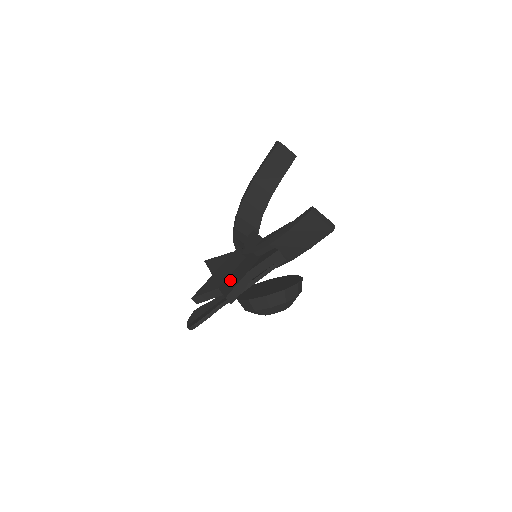
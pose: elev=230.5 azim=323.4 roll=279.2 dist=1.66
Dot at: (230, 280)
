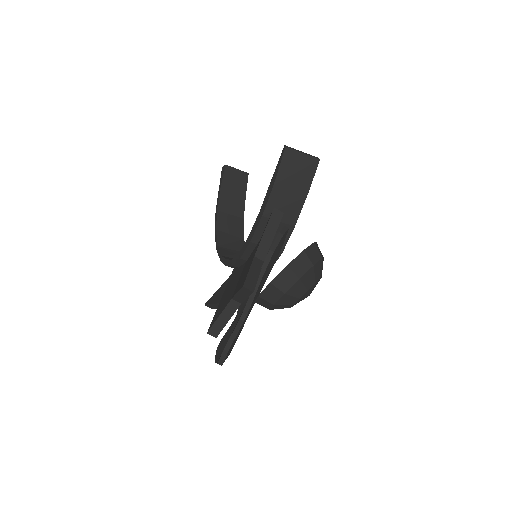
Dot at: (240, 281)
